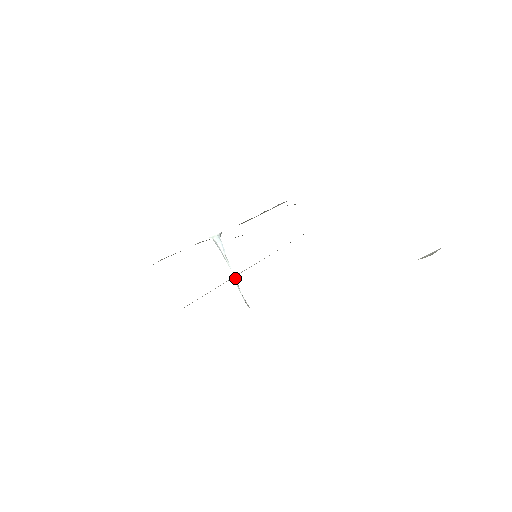
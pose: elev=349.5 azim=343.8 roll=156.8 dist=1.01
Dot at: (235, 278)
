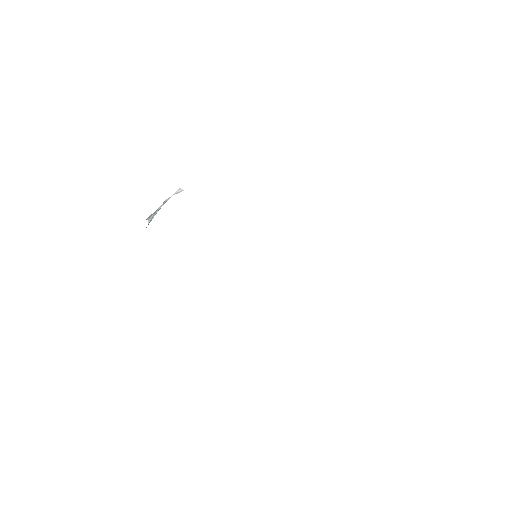
Dot at: occluded
